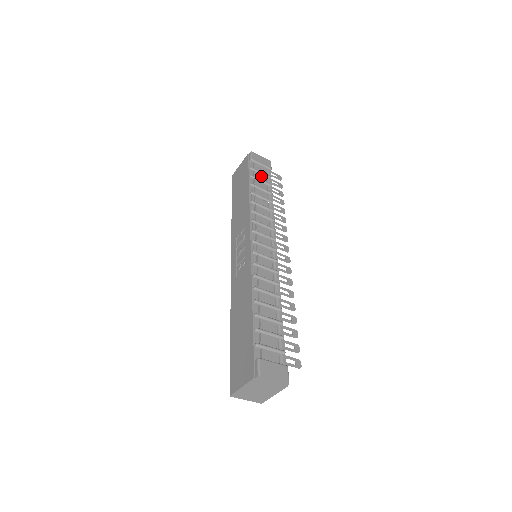
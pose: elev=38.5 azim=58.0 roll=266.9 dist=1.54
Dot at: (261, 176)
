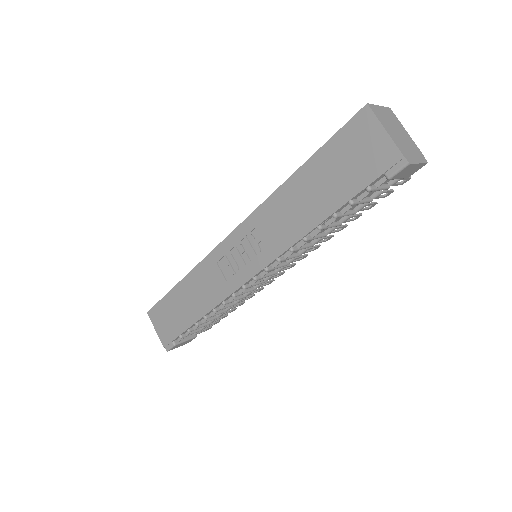
Dot at: occluded
